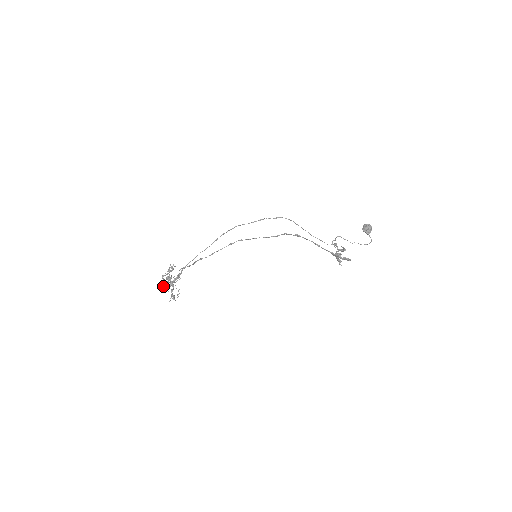
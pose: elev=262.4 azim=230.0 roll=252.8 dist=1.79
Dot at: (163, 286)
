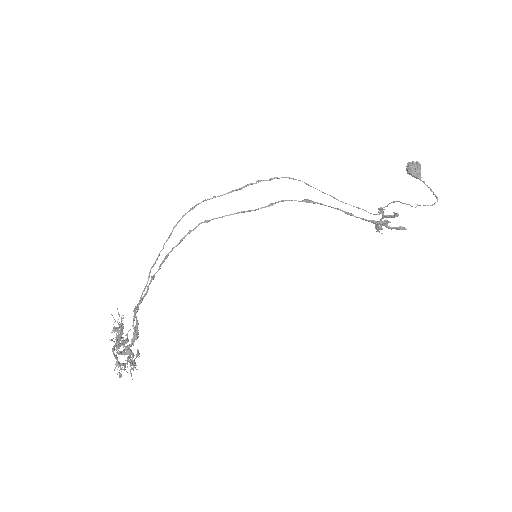
Dot at: (118, 366)
